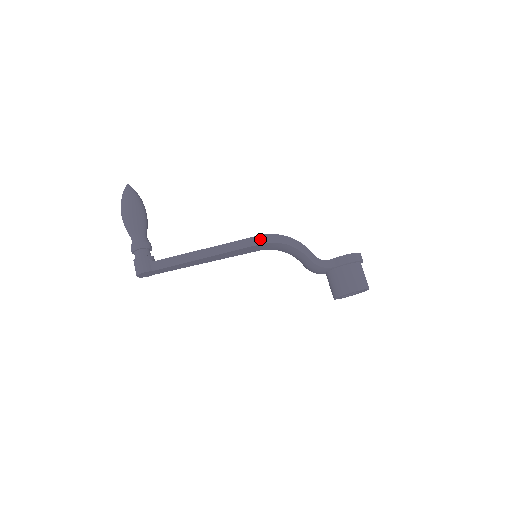
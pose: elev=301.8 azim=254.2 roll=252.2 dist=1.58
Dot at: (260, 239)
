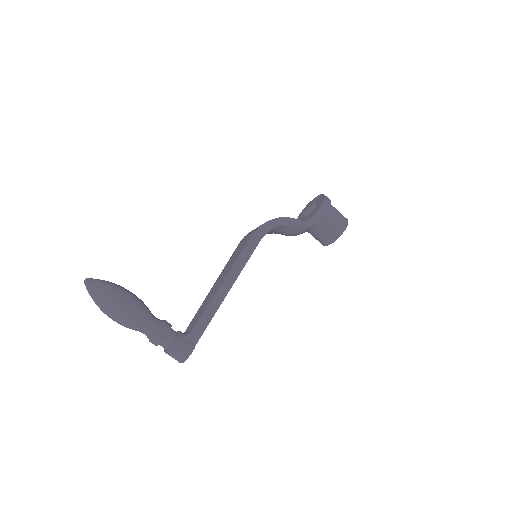
Dot at: (255, 238)
